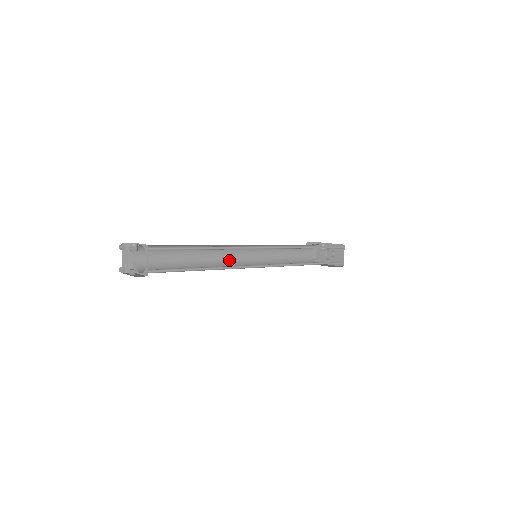
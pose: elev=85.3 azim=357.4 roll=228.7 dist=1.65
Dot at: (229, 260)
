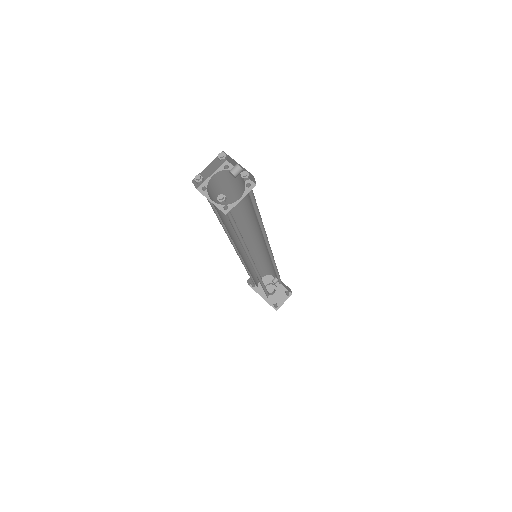
Dot at: (238, 241)
